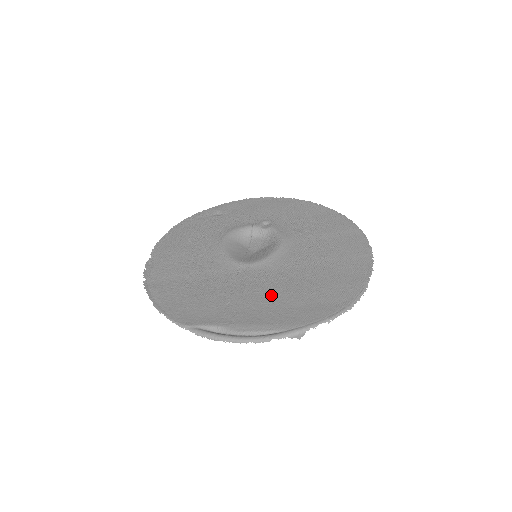
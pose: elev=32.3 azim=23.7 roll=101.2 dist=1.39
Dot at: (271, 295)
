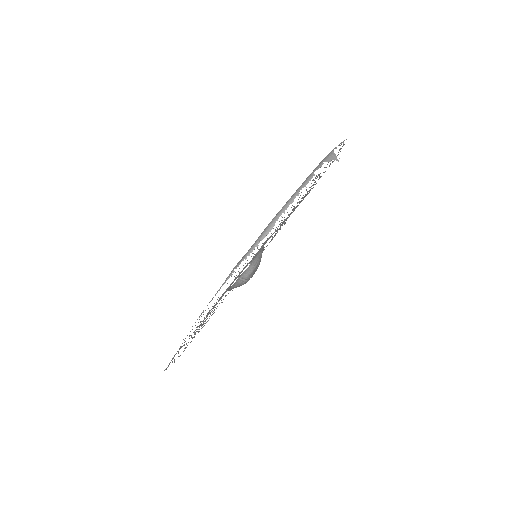
Dot at: (287, 212)
